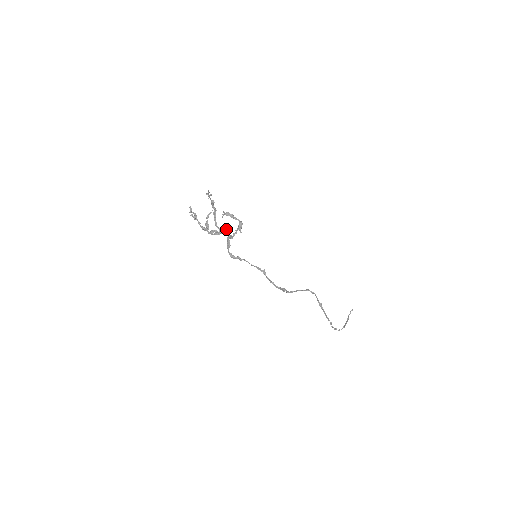
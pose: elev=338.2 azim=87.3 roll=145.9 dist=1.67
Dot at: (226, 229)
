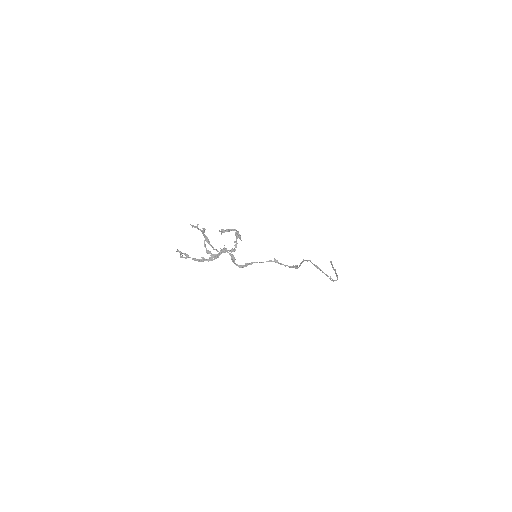
Dot at: (224, 247)
